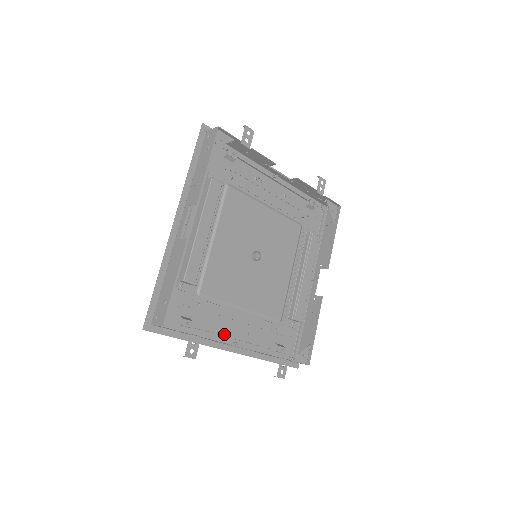
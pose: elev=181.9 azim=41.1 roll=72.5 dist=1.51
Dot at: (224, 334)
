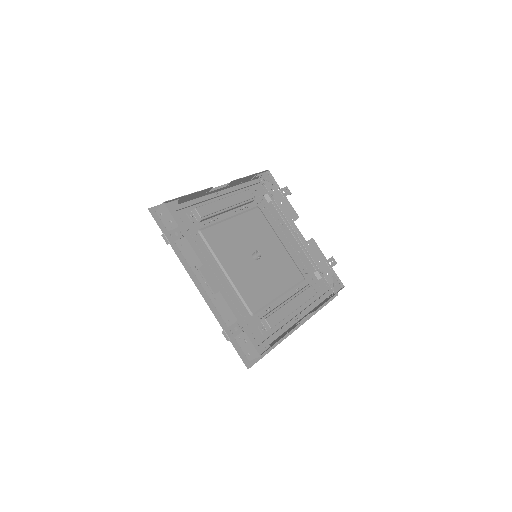
Dot at: (200, 271)
